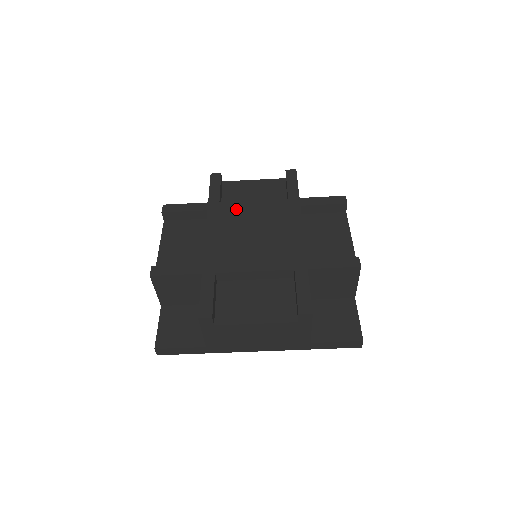
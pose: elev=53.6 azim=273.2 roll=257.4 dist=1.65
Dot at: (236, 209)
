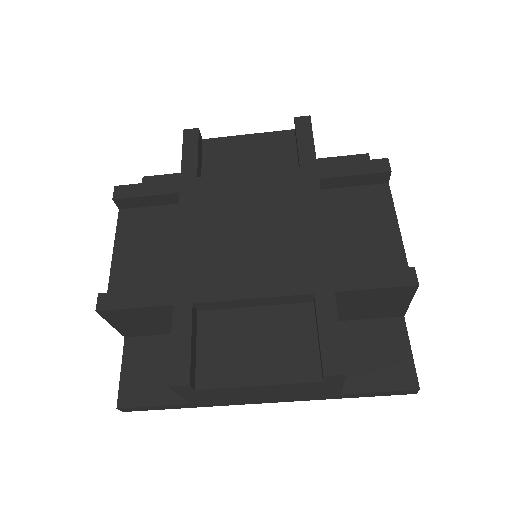
Dot at: (222, 189)
